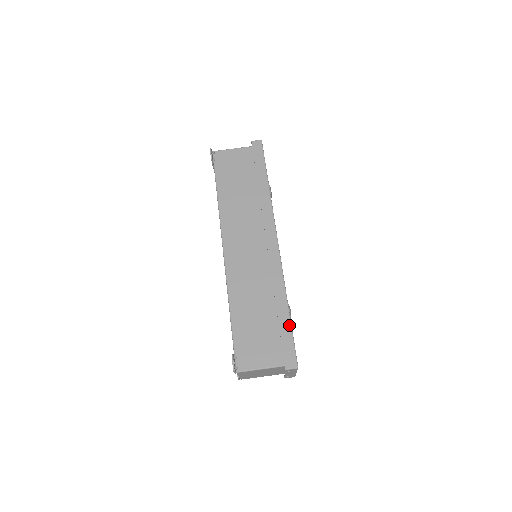
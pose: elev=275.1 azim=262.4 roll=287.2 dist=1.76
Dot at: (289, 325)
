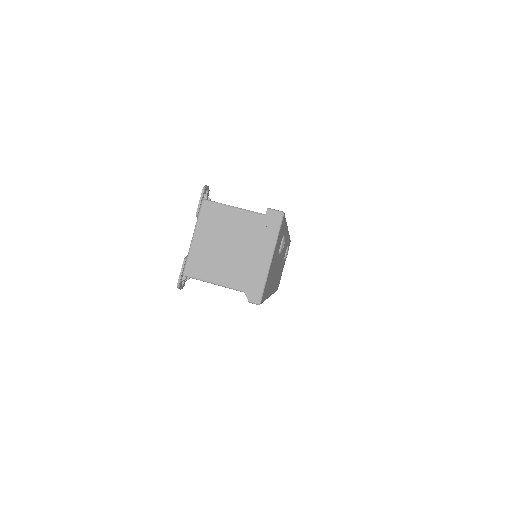
Dot at: occluded
